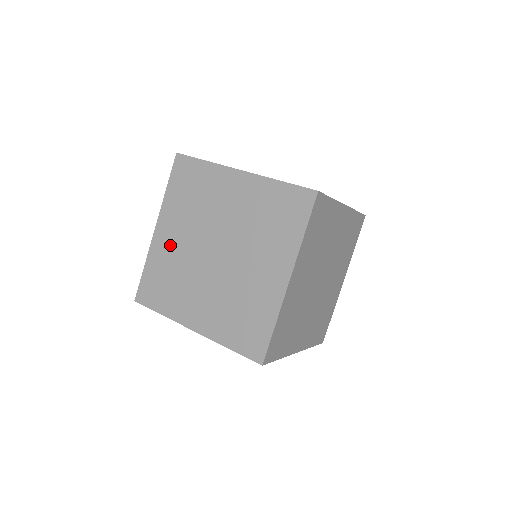
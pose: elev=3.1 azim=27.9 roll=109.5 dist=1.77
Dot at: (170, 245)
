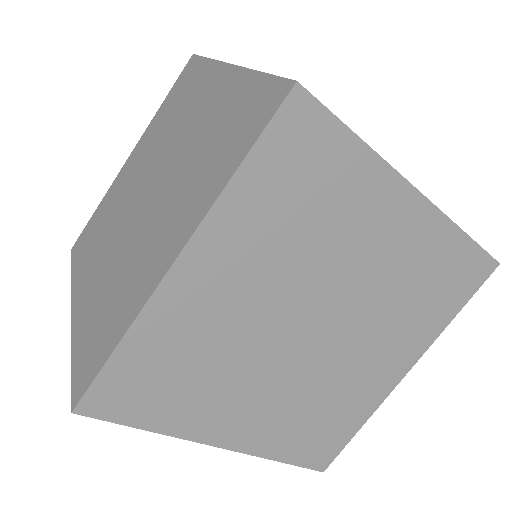
Dot at: (124, 180)
